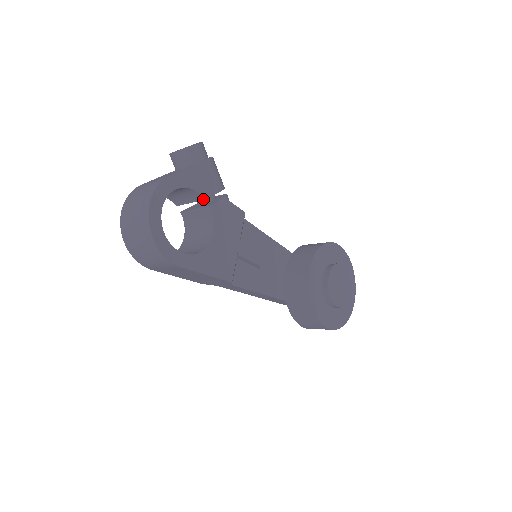
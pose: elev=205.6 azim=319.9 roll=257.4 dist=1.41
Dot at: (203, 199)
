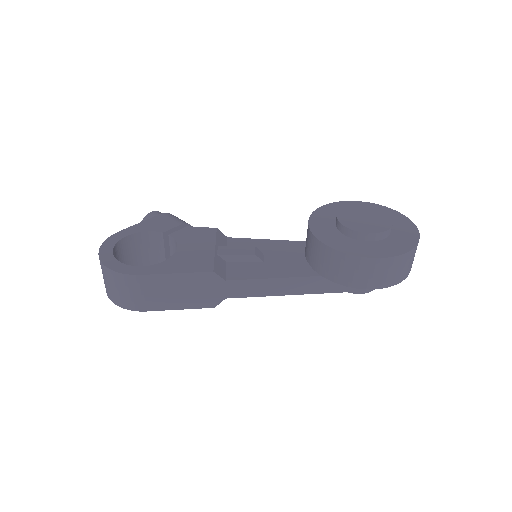
Dot at: (162, 234)
